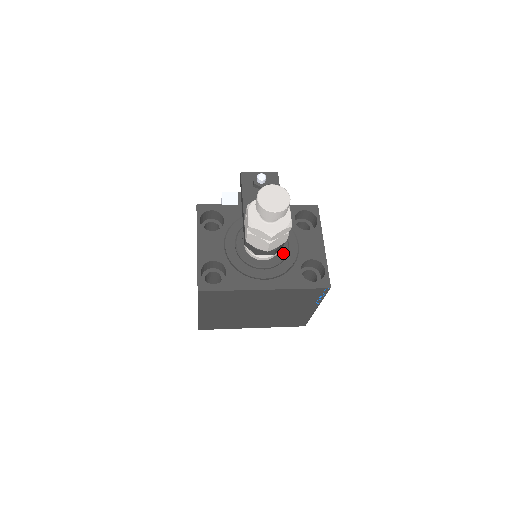
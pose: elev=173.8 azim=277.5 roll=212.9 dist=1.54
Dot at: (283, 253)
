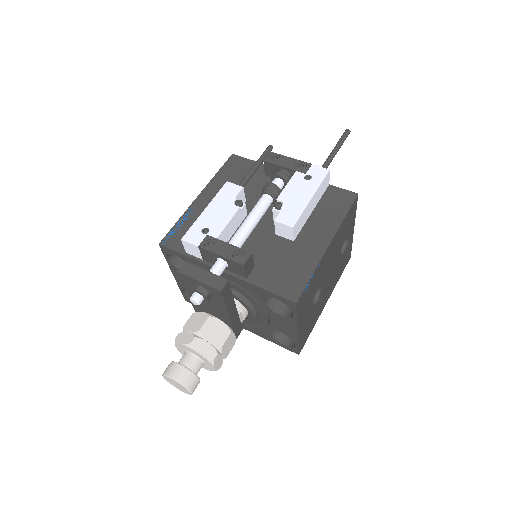
Dot at: (250, 320)
